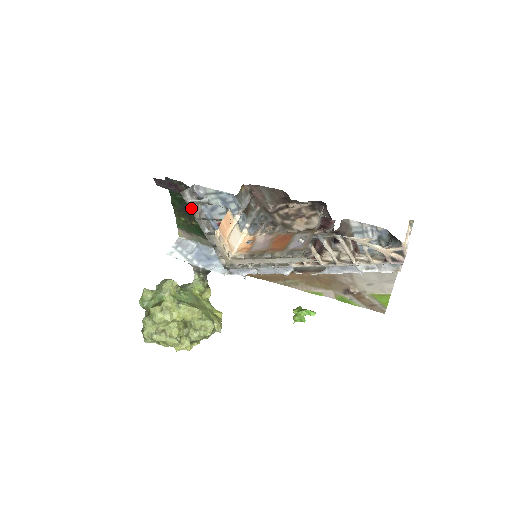
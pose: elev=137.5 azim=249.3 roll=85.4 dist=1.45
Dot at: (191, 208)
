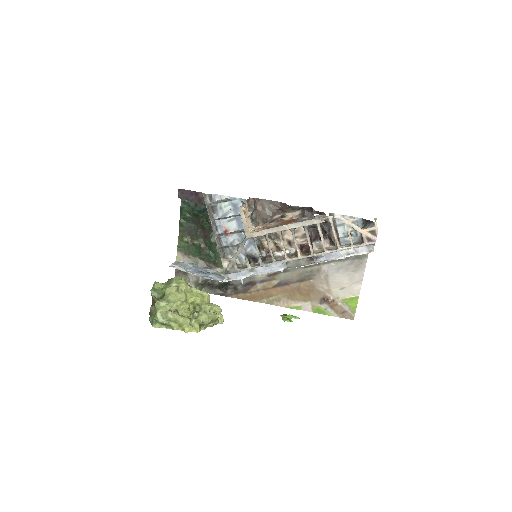
Dot at: (208, 210)
